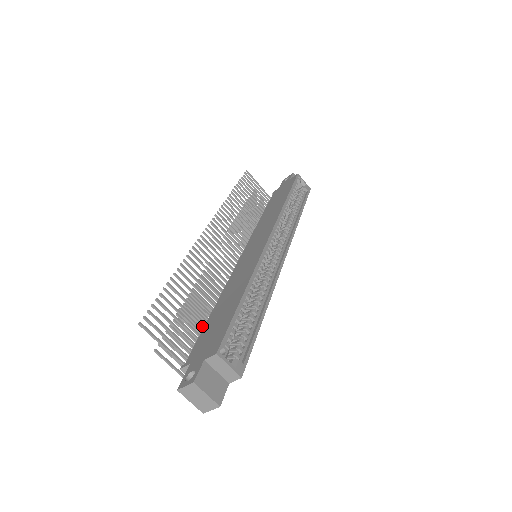
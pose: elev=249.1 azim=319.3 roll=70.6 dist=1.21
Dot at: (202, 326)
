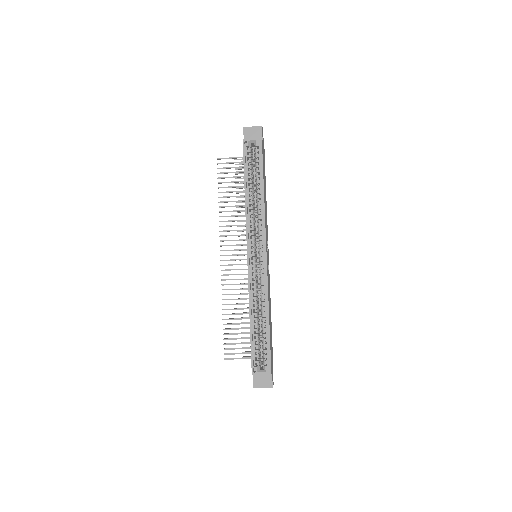
Dot at: occluded
